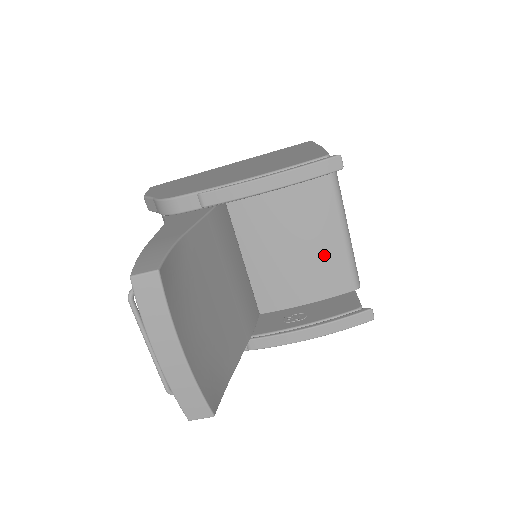
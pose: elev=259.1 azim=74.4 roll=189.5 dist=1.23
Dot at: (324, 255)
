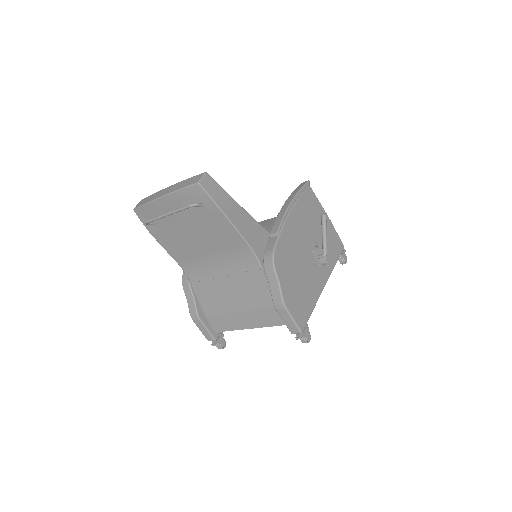
Dot at: occluded
